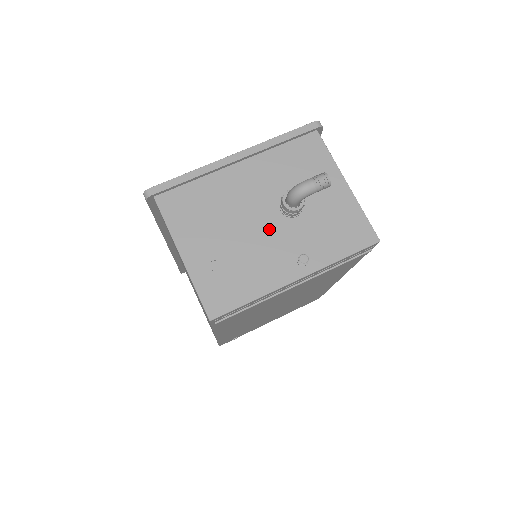
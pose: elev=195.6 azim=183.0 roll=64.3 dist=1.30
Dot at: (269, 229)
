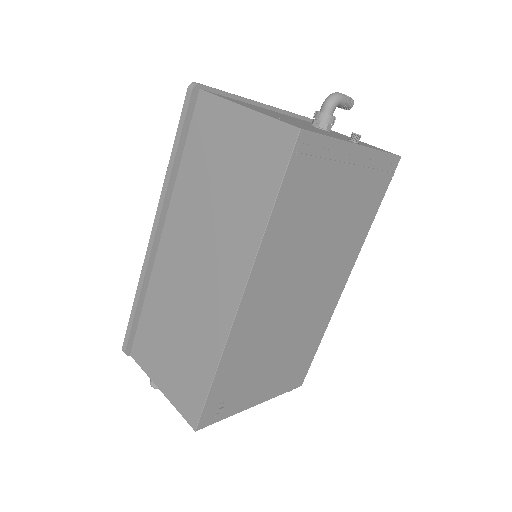
Dot at: occluded
